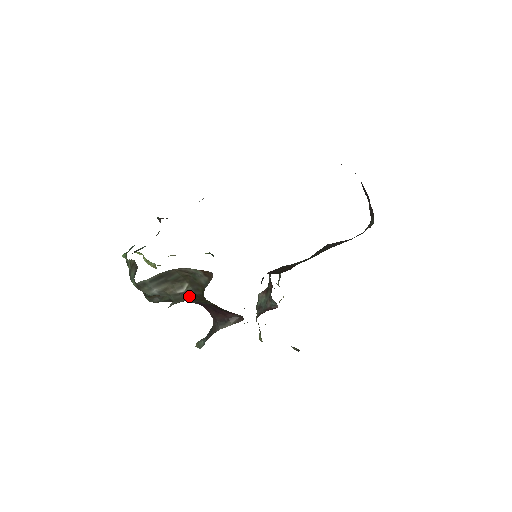
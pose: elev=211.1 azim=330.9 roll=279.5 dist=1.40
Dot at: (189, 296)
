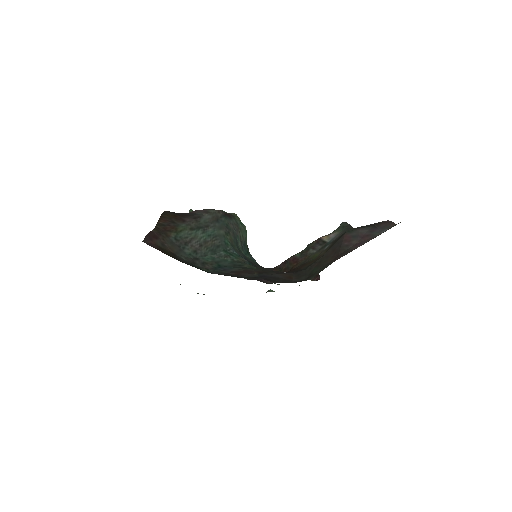
Dot at: occluded
